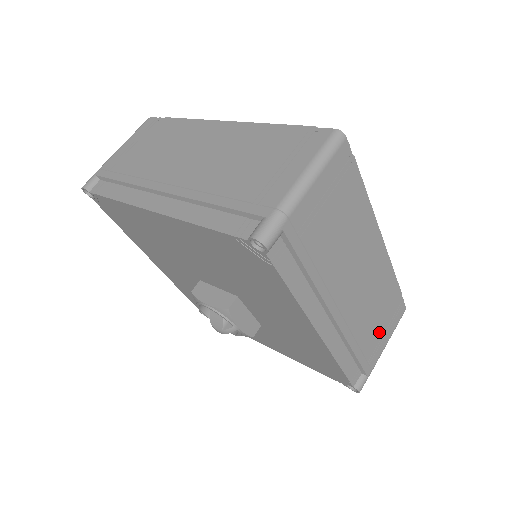
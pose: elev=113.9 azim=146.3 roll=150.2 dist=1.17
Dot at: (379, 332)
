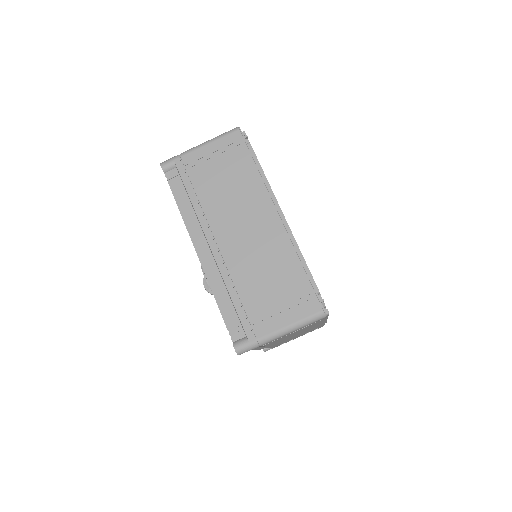
Dot at: occluded
